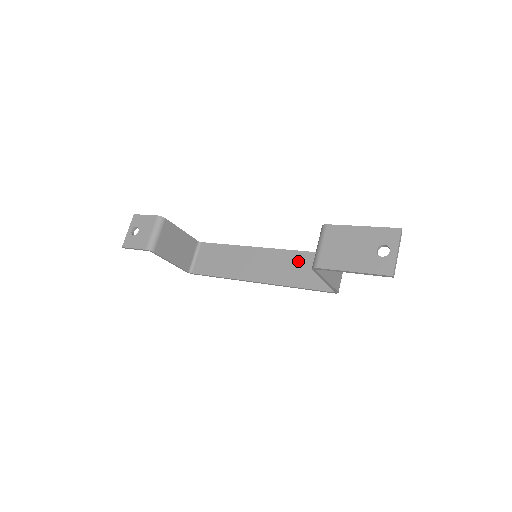
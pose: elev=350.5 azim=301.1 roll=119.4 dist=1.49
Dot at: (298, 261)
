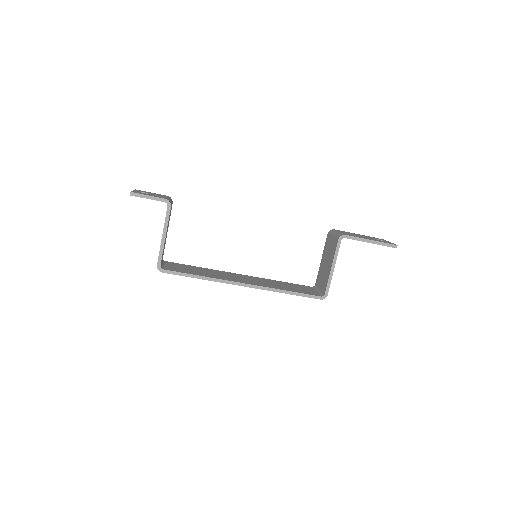
Dot at: (279, 283)
